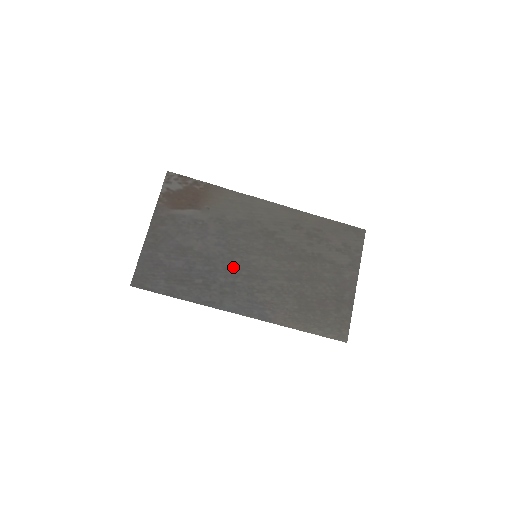
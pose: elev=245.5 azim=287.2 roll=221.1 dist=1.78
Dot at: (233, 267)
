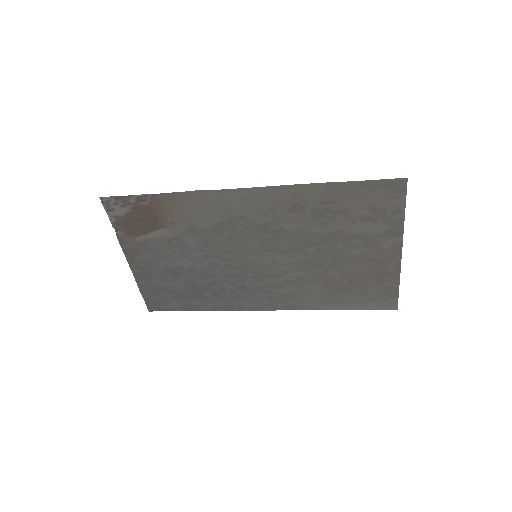
Dot at: (235, 273)
